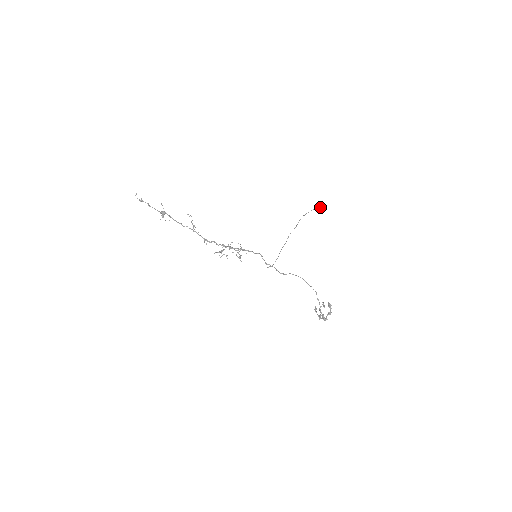
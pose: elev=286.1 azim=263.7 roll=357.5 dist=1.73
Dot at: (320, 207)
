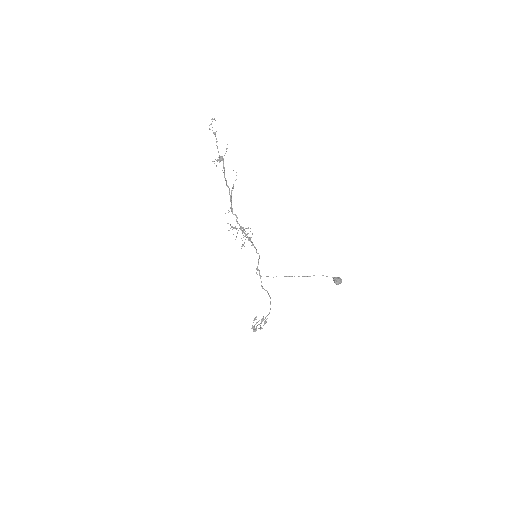
Dot at: (339, 283)
